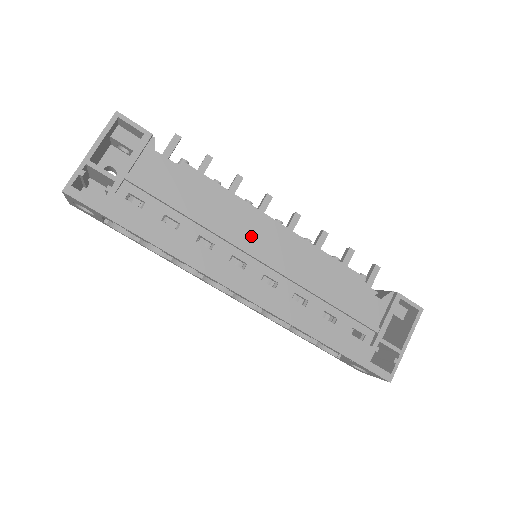
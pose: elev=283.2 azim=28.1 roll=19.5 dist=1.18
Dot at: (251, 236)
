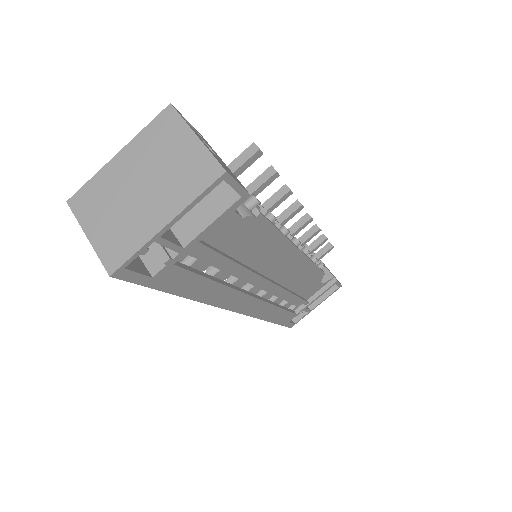
Dot at: (272, 265)
